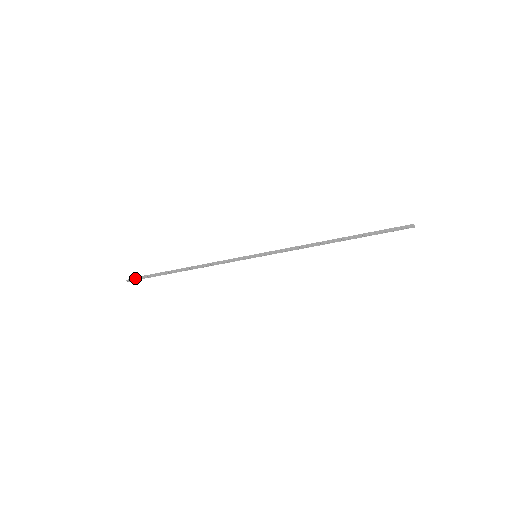
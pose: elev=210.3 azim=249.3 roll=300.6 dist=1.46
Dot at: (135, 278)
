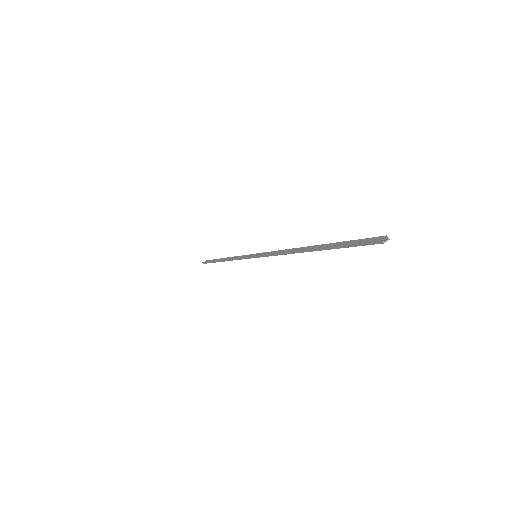
Dot at: (205, 261)
